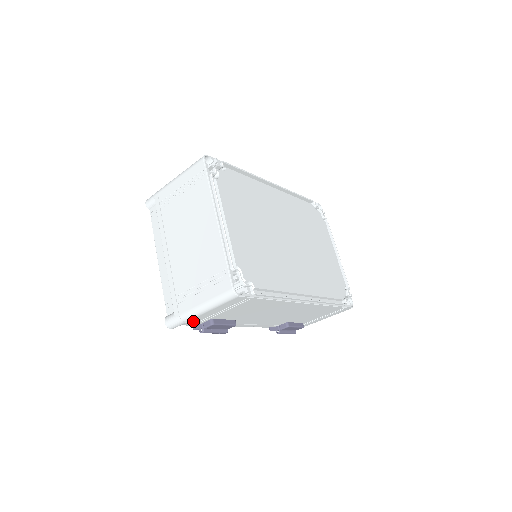
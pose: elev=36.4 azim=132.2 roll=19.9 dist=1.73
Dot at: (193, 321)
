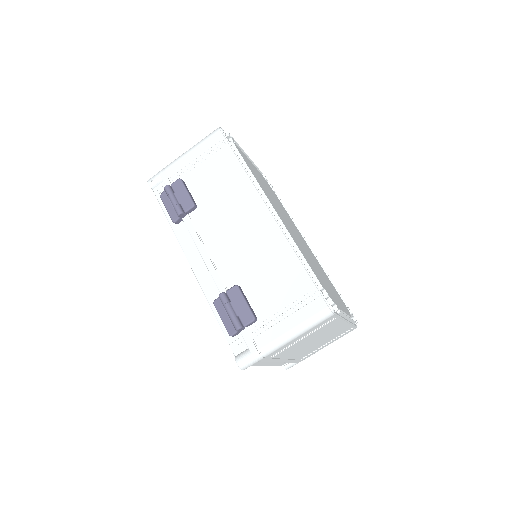
Dot at: (170, 174)
